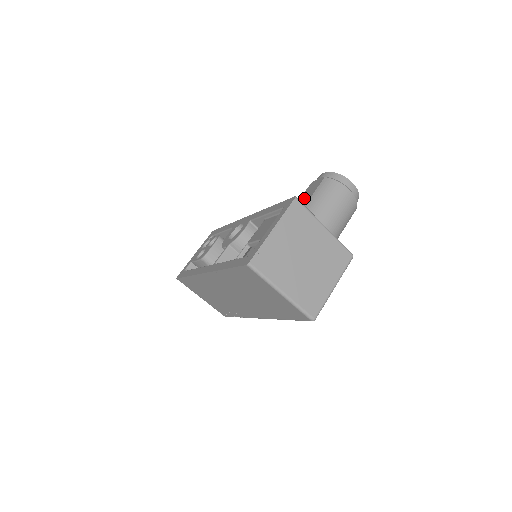
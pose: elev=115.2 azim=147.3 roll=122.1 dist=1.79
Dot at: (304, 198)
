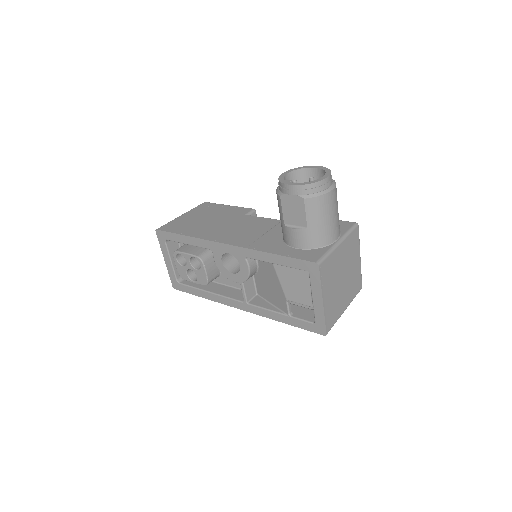
Dot at: (300, 230)
